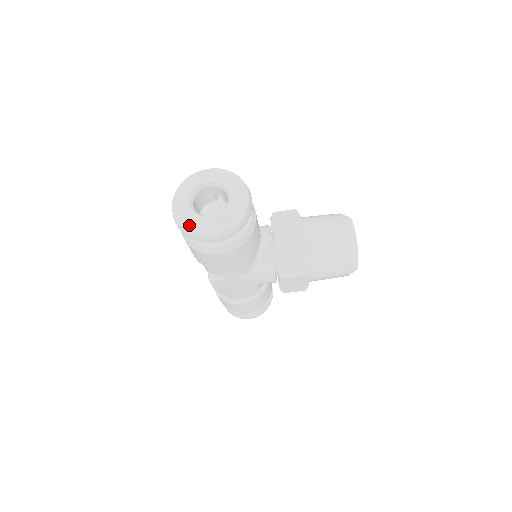
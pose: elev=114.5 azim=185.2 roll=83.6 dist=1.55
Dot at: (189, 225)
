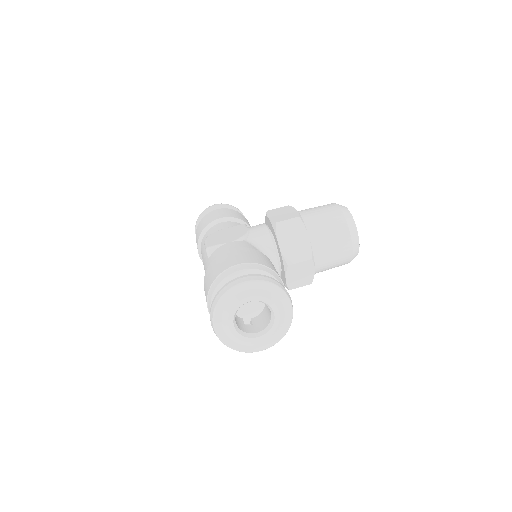
Dot at: (237, 346)
